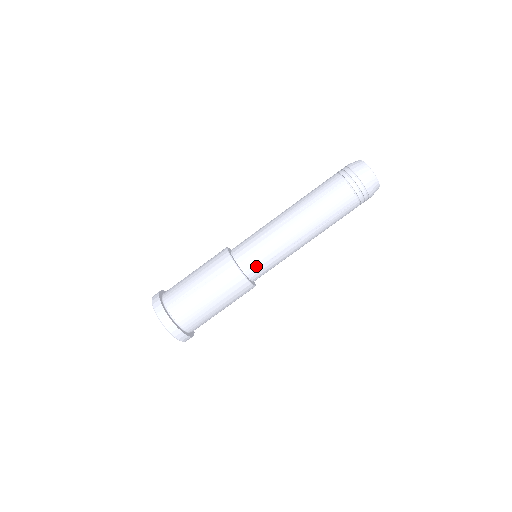
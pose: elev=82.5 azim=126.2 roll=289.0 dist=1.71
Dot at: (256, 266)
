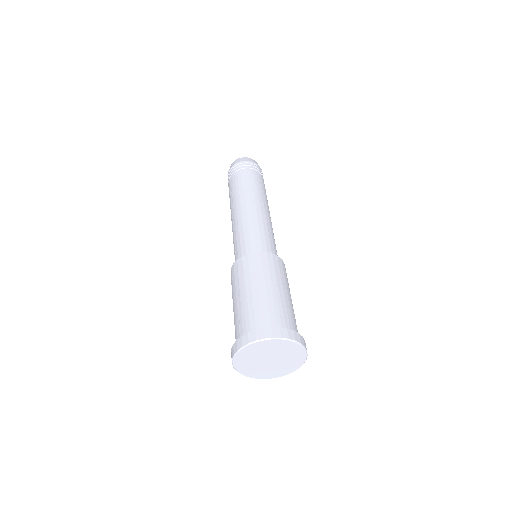
Dot at: (253, 245)
